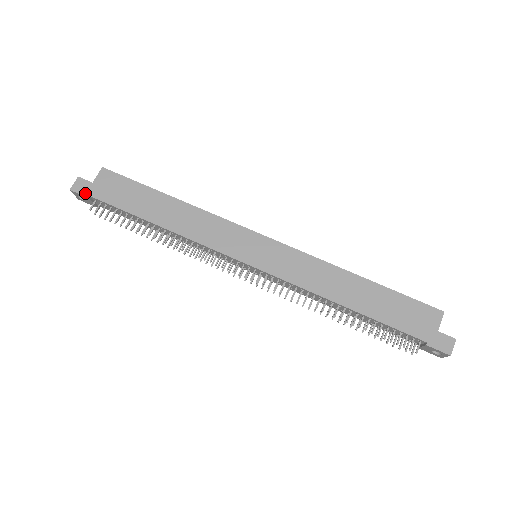
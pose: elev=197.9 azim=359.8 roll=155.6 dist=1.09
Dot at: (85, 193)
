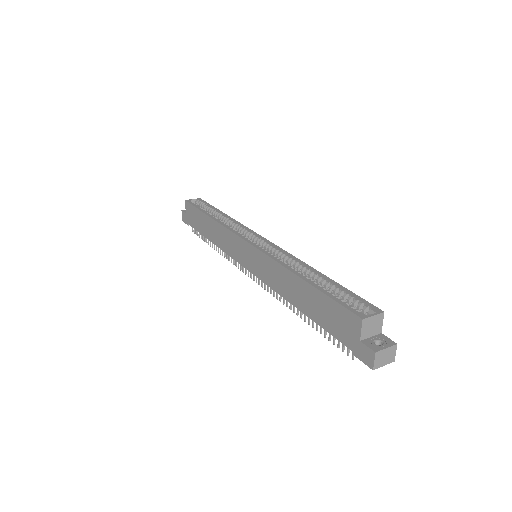
Dot at: (186, 222)
